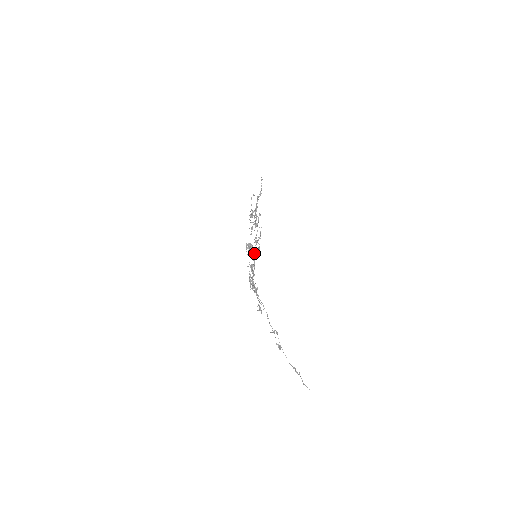
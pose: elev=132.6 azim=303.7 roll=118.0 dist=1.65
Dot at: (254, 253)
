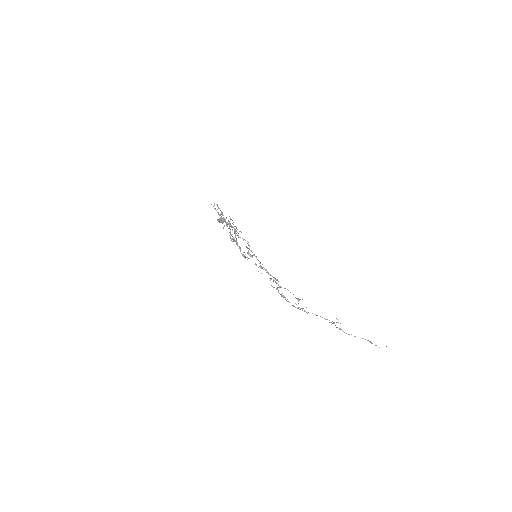
Dot at: occluded
